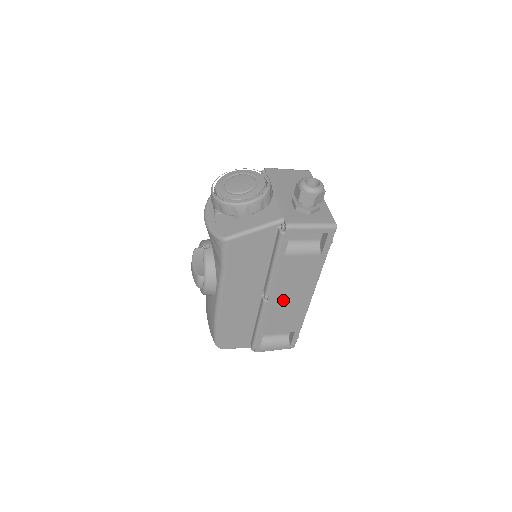
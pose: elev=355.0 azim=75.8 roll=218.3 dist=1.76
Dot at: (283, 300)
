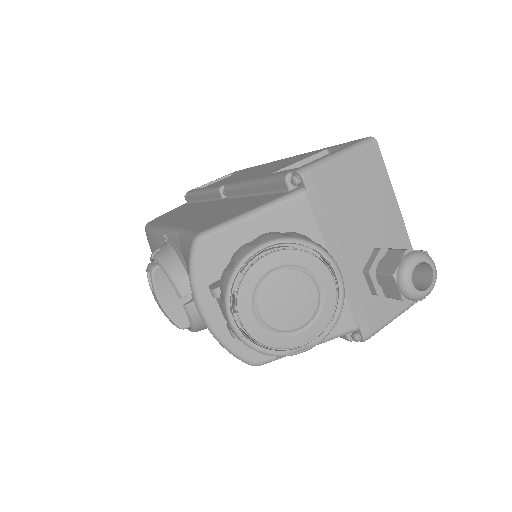
Dot at: occluded
